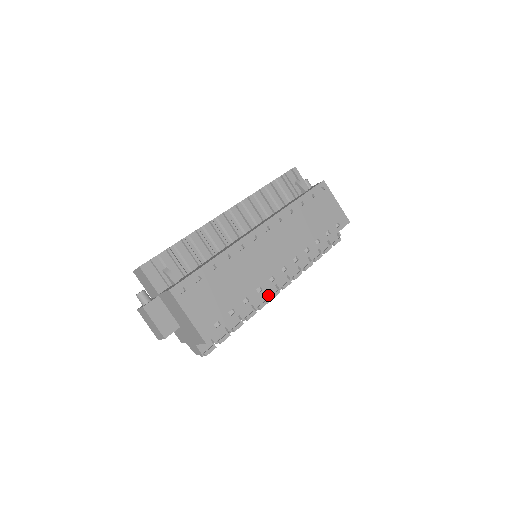
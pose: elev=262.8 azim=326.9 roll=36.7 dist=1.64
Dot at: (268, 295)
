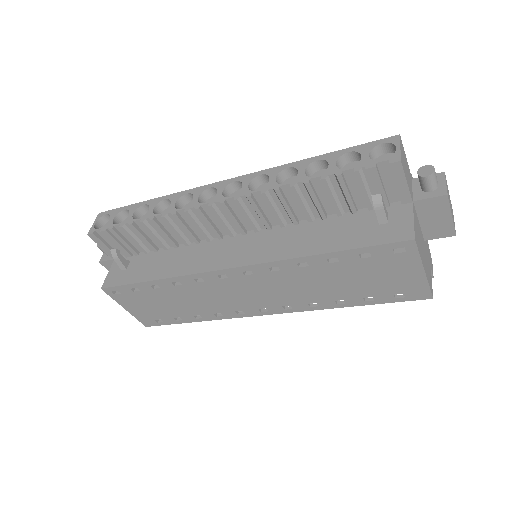
Dot at: occluded
